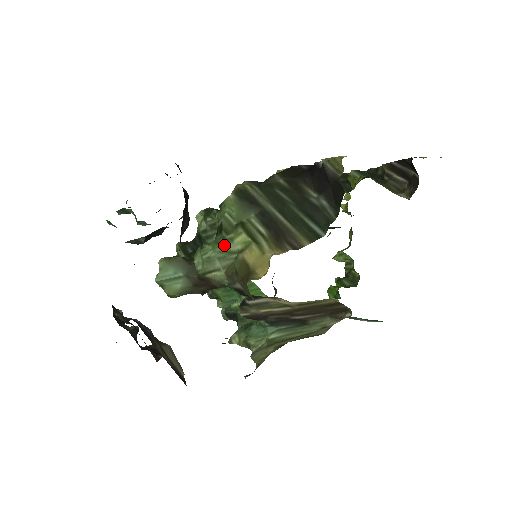
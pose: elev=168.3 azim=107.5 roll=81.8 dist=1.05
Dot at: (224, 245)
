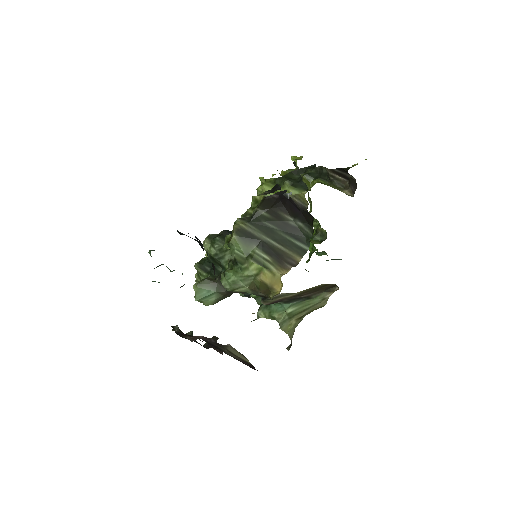
Dot at: (243, 273)
